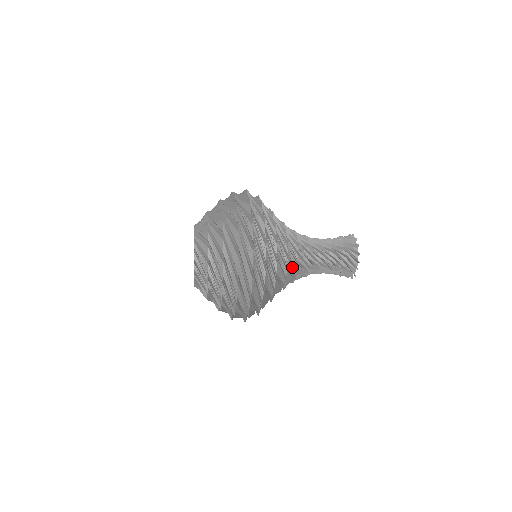
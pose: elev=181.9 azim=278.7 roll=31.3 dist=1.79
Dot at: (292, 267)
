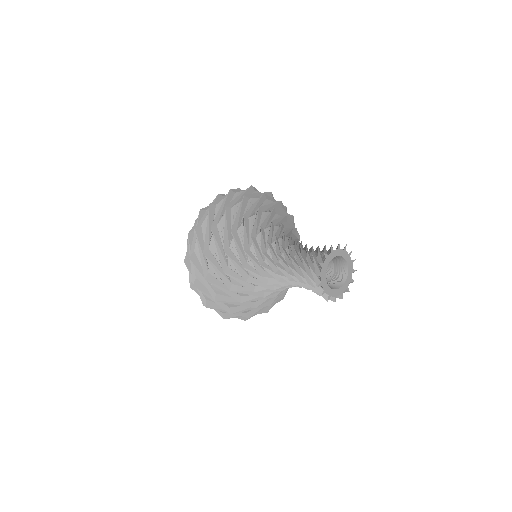
Dot at: occluded
